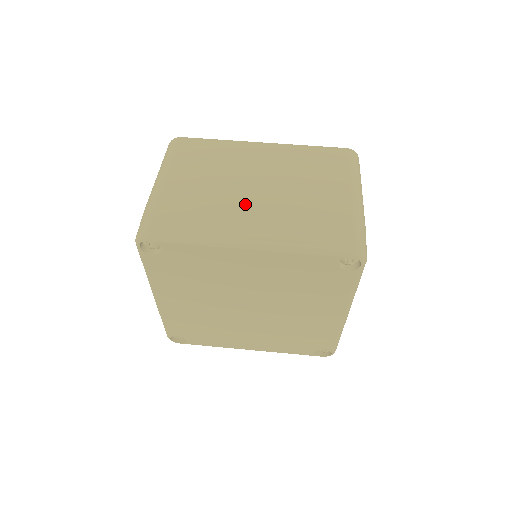
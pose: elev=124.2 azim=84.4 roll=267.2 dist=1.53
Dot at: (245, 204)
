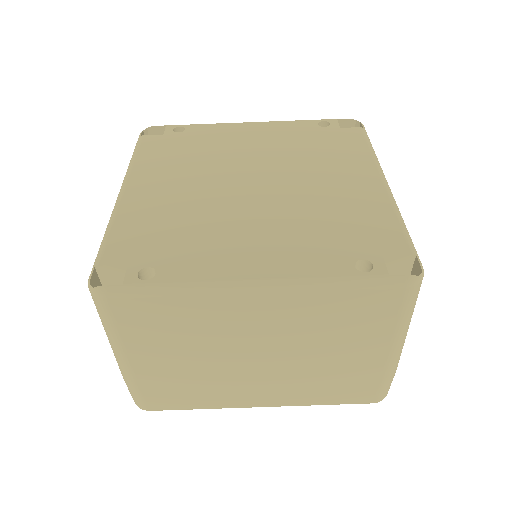
Dot at: (248, 379)
